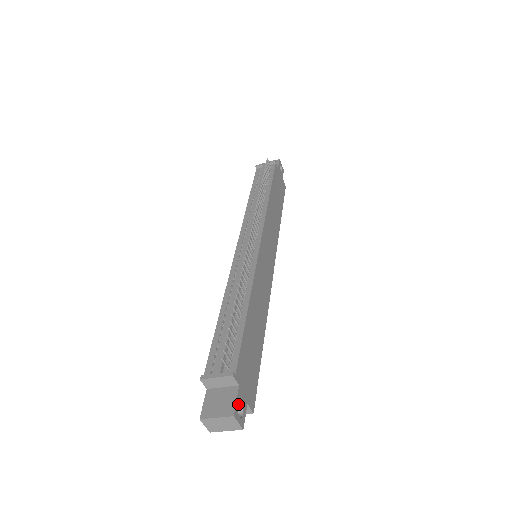
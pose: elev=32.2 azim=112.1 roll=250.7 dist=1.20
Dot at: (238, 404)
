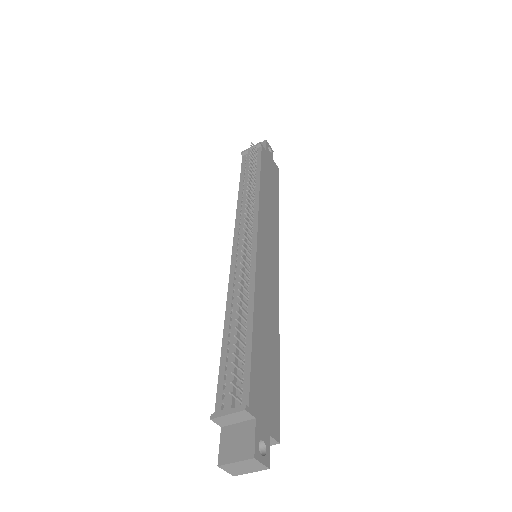
Dot at: (258, 441)
